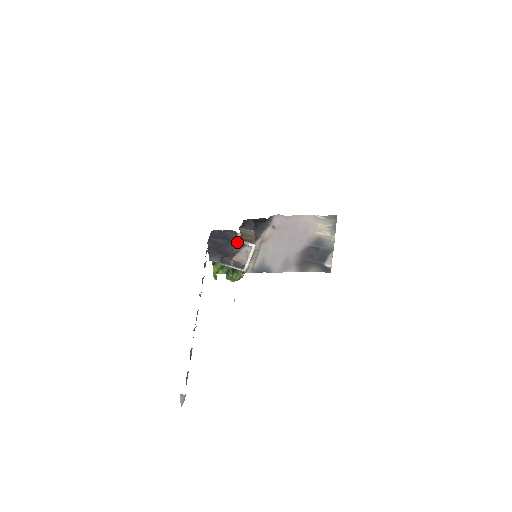
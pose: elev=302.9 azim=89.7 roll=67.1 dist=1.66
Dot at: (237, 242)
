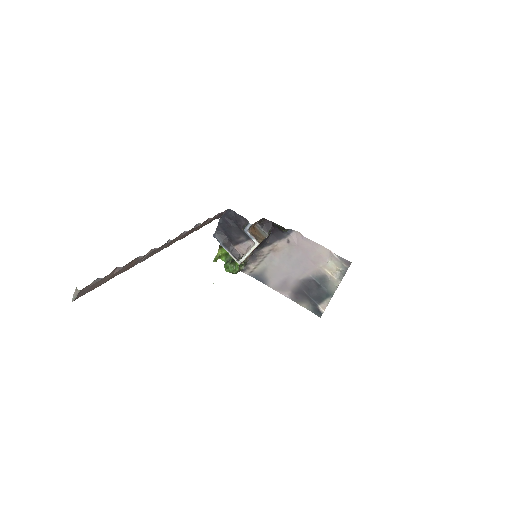
Dot at: (245, 232)
